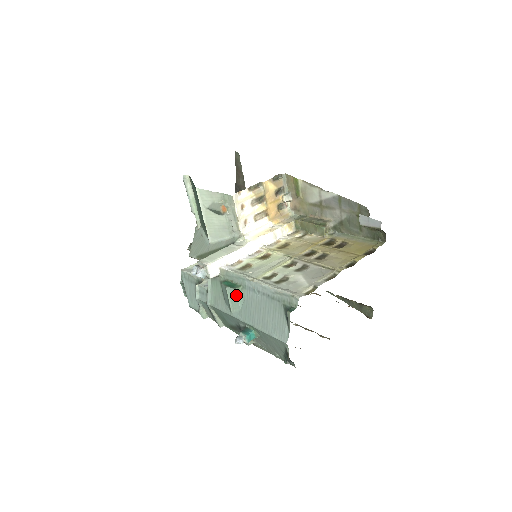
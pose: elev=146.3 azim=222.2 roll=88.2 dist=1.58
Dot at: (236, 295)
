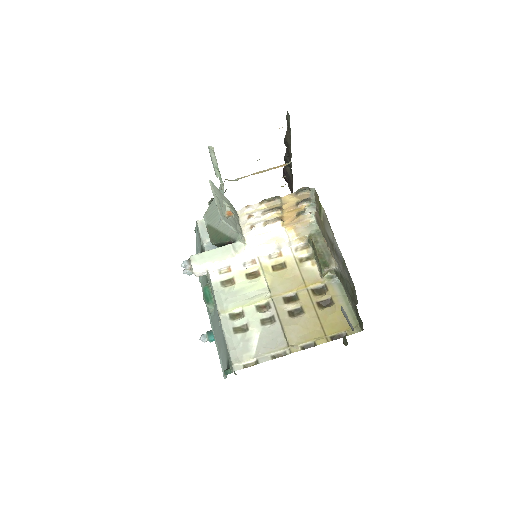
Dot at: (208, 308)
